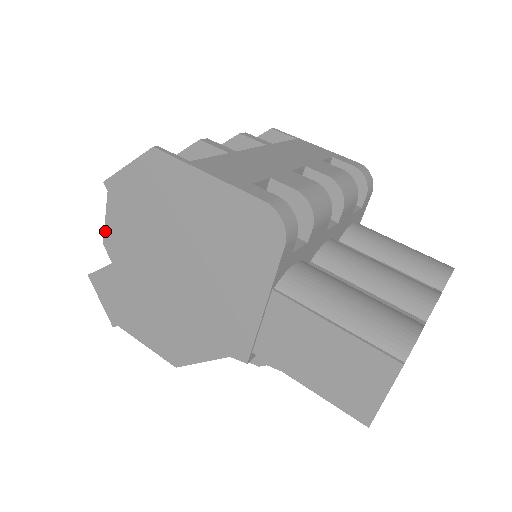
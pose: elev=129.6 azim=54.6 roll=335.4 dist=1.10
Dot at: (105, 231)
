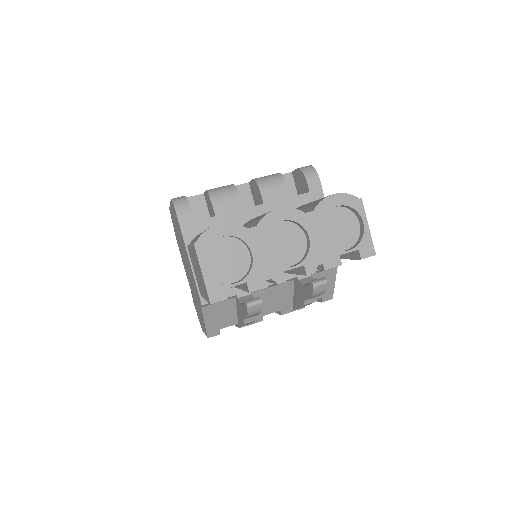
Dot at: occluded
